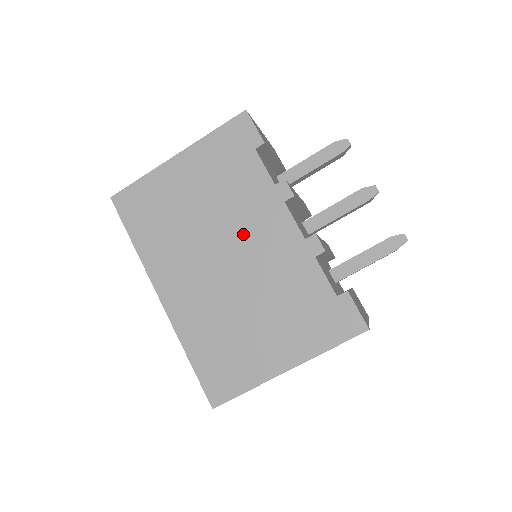
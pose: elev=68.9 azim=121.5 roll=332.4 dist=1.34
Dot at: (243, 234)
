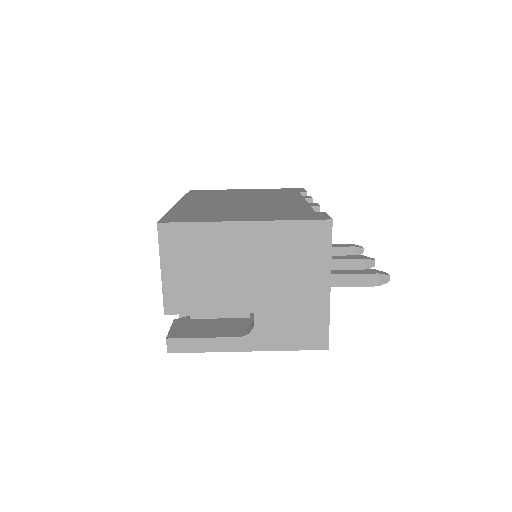
Dot at: (265, 200)
